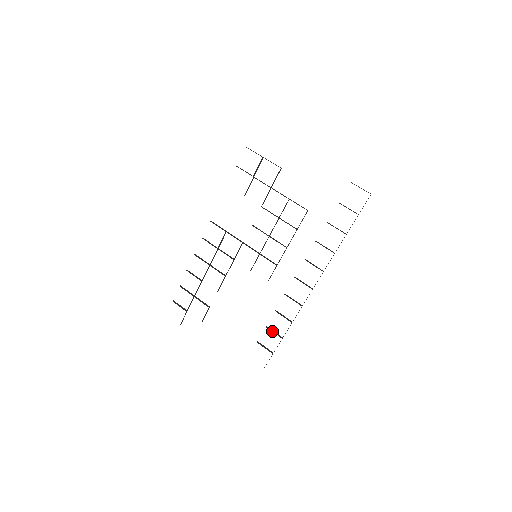
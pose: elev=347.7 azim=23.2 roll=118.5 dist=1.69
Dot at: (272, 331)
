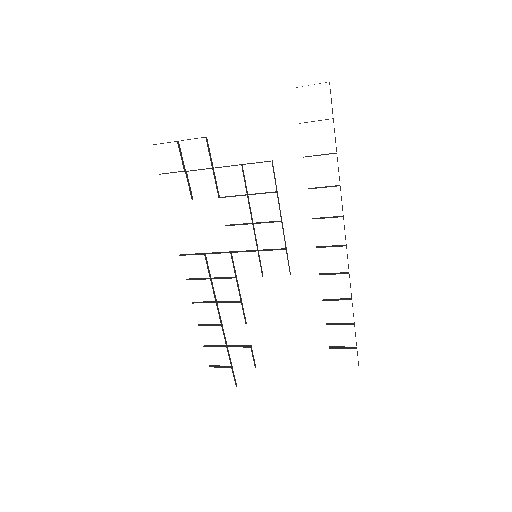
Dot at: occluded
